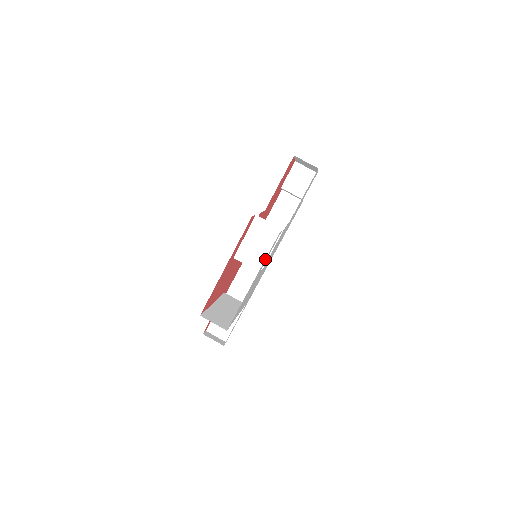
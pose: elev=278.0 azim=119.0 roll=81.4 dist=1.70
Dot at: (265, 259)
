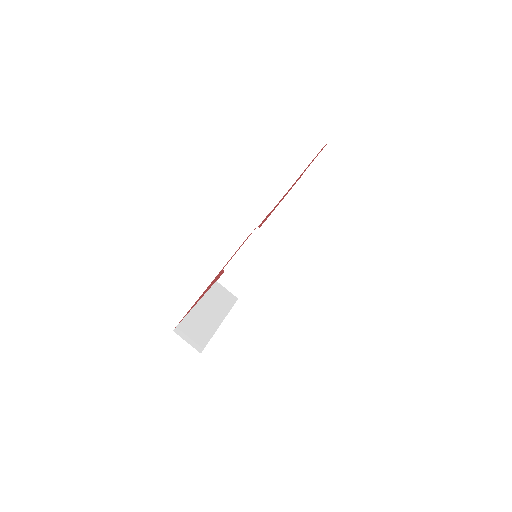
Dot at: occluded
